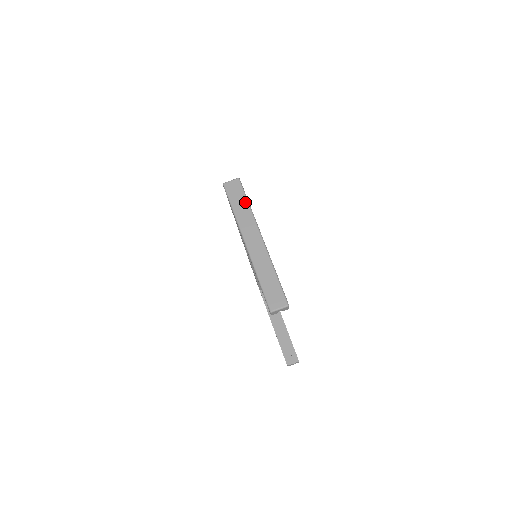
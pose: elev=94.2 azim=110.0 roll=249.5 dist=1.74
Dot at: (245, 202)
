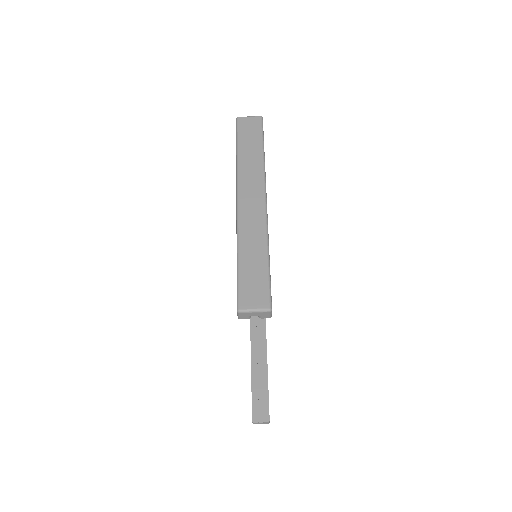
Dot at: (259, 147)
